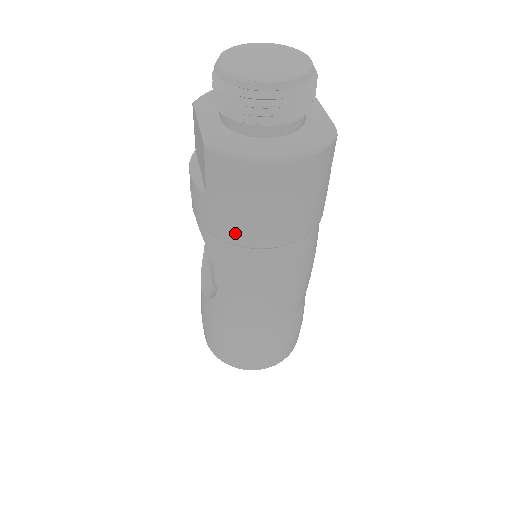
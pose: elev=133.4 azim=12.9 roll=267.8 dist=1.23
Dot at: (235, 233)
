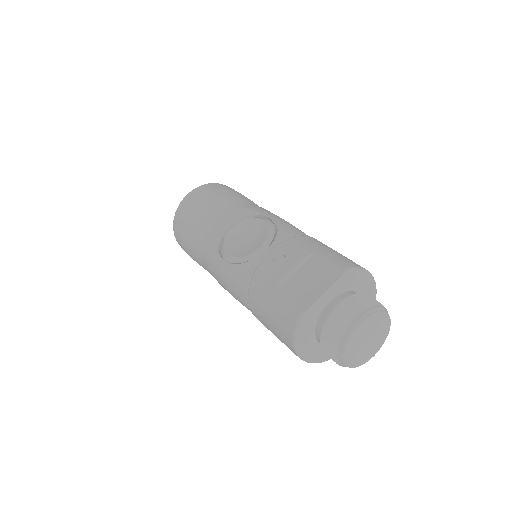
Dot at: (255, 302)
